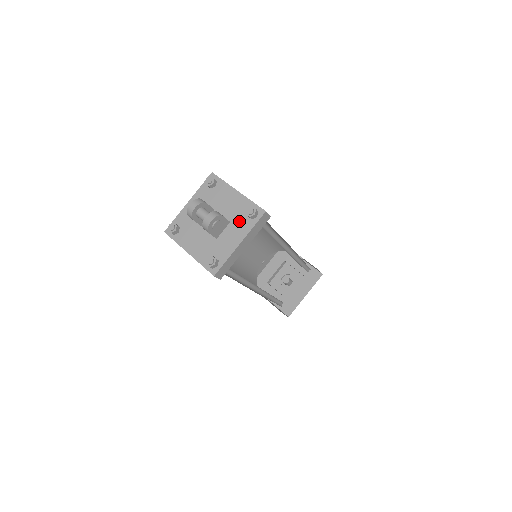
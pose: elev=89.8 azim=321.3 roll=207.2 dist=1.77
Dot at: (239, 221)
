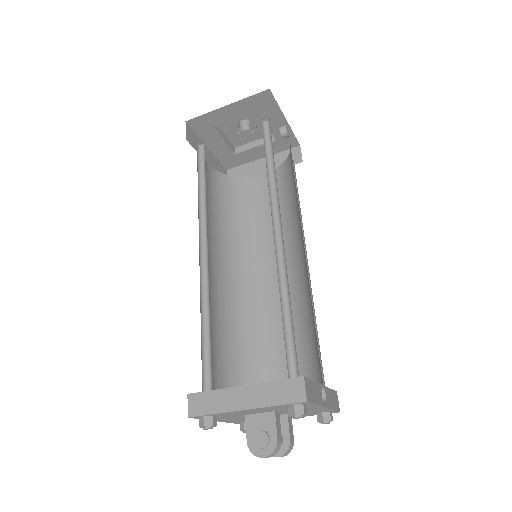
Dot at: occluded
